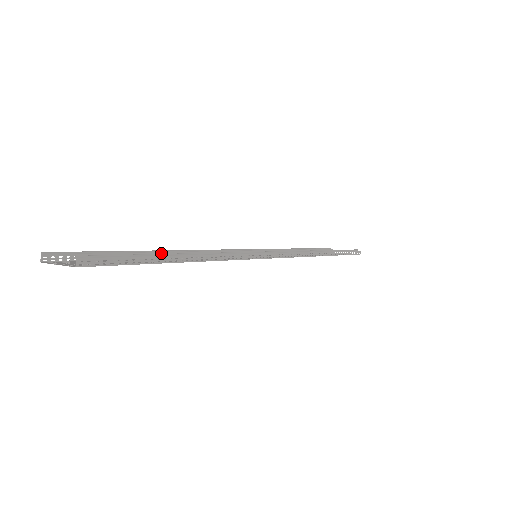
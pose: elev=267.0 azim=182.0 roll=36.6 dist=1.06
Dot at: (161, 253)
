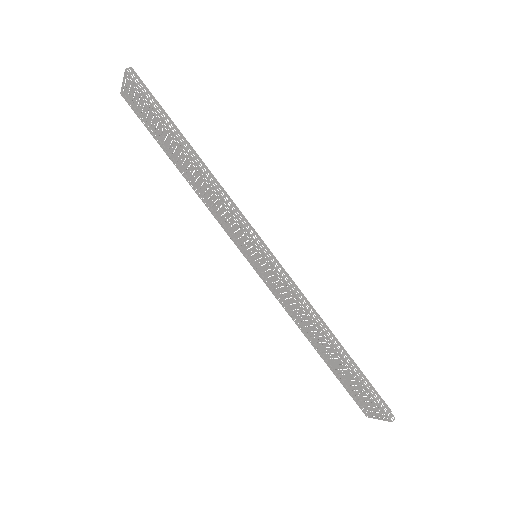
Dot at: occluded
